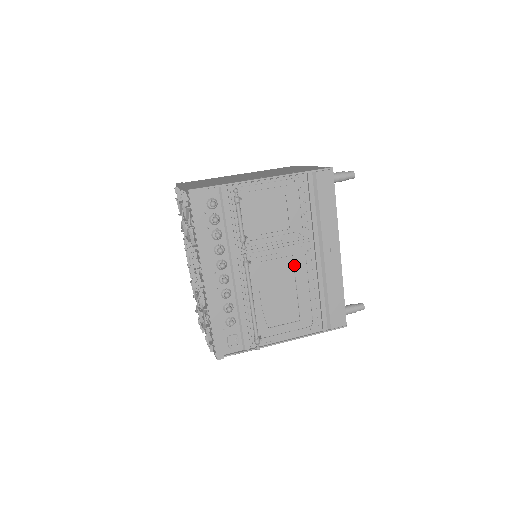
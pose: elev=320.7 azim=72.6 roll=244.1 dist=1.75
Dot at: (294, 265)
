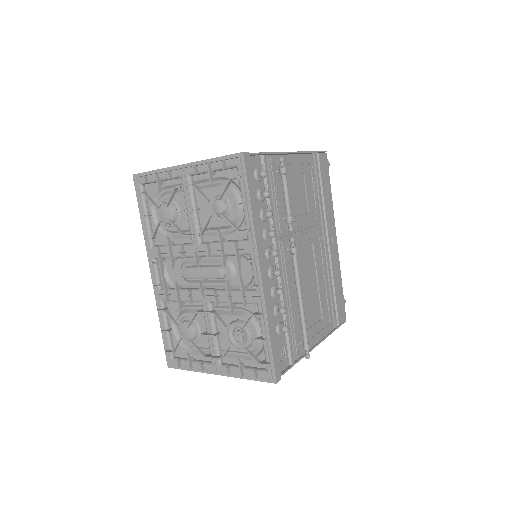
Dot at: (314, 254)
